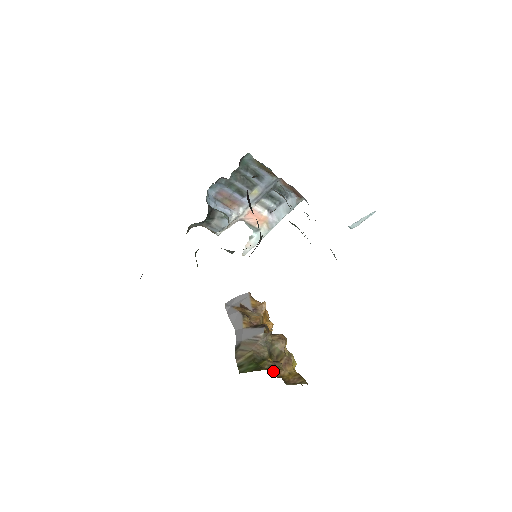
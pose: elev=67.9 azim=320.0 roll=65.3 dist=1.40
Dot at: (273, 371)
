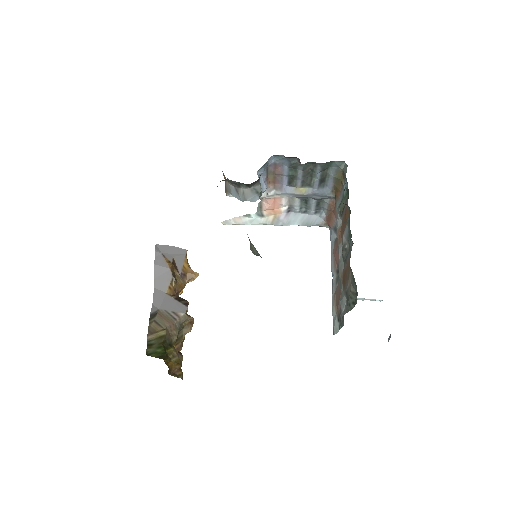
Dot at: occluded
